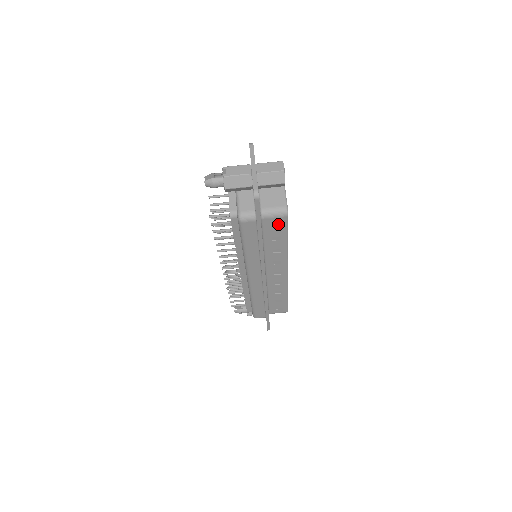
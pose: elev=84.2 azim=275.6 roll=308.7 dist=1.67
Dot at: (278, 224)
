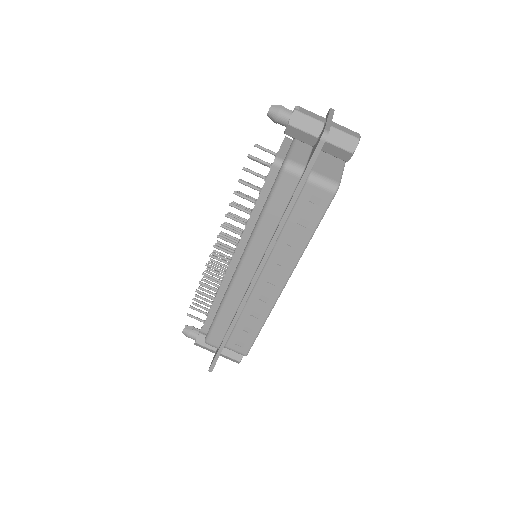
Dot at: (318, 201)
